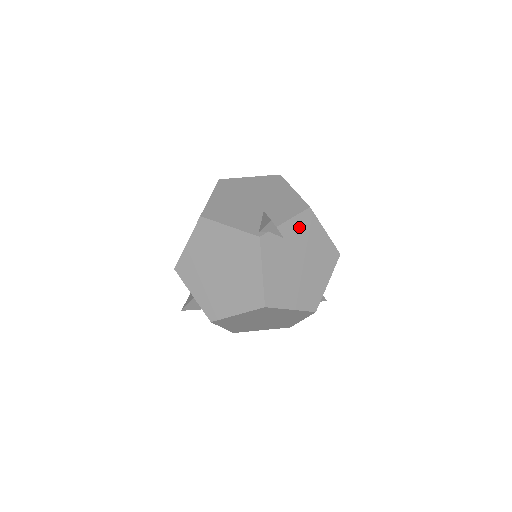
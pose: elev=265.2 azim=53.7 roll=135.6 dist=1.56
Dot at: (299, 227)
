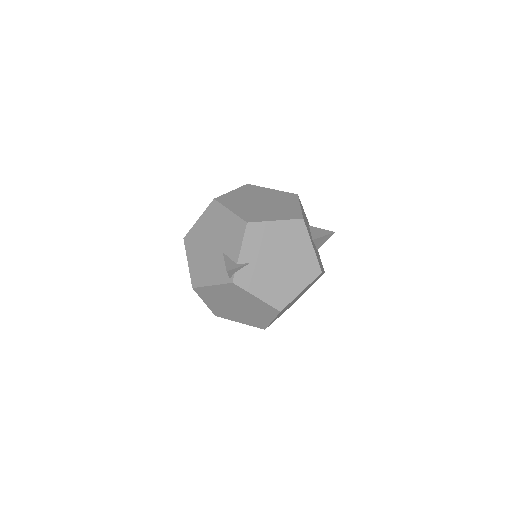
Dot at: (253, 244)
